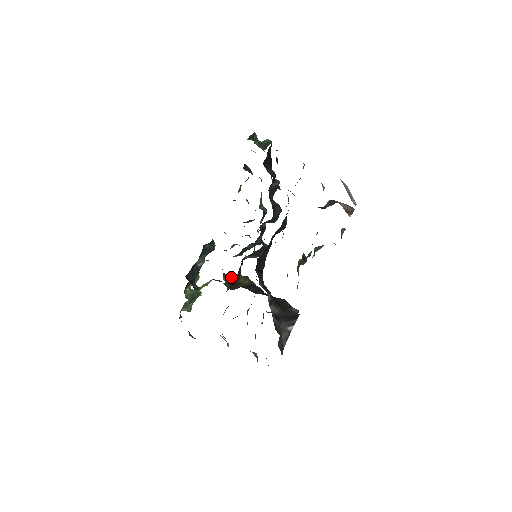
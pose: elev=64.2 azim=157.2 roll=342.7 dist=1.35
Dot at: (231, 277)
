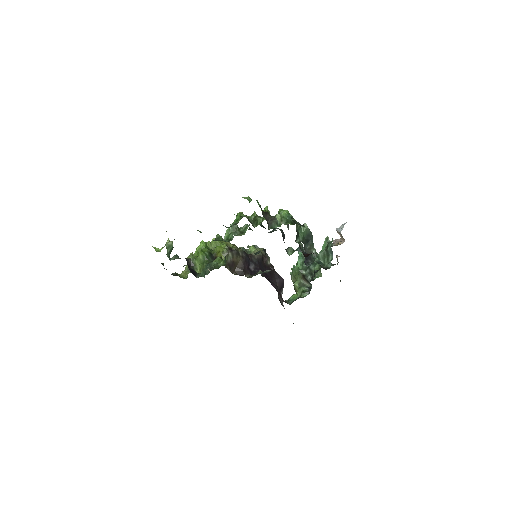
Dot at: (227, 259)
